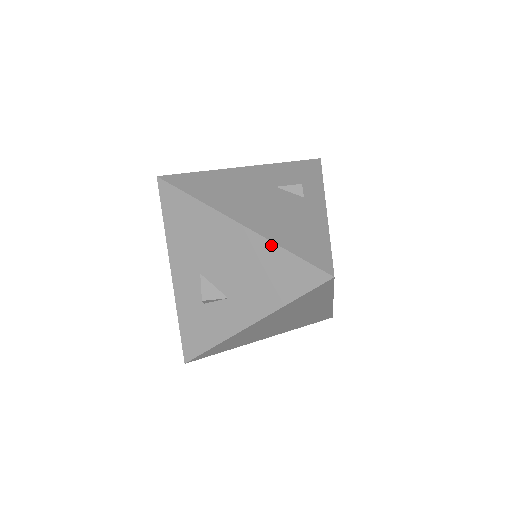
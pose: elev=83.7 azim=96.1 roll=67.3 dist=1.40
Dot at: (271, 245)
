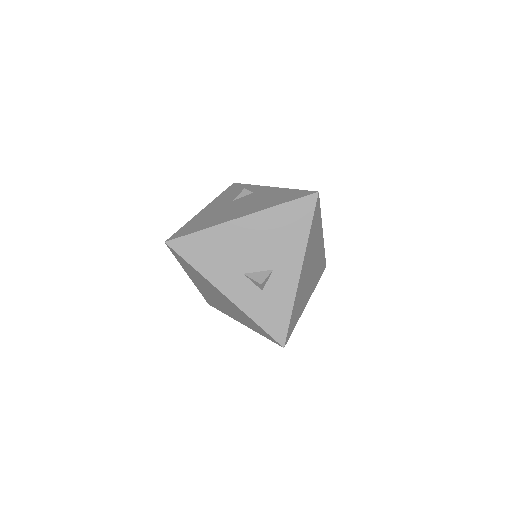
Dot at: (270, 210)
